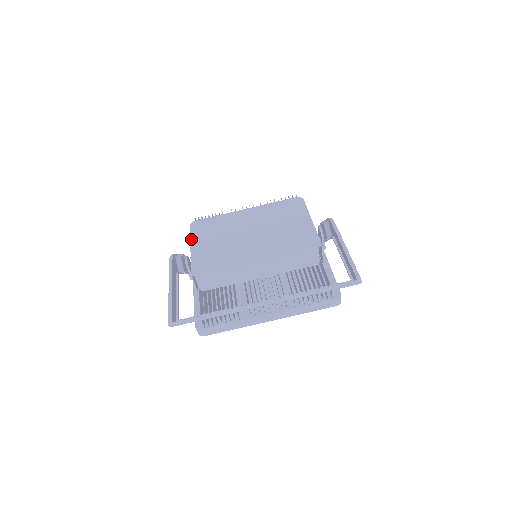
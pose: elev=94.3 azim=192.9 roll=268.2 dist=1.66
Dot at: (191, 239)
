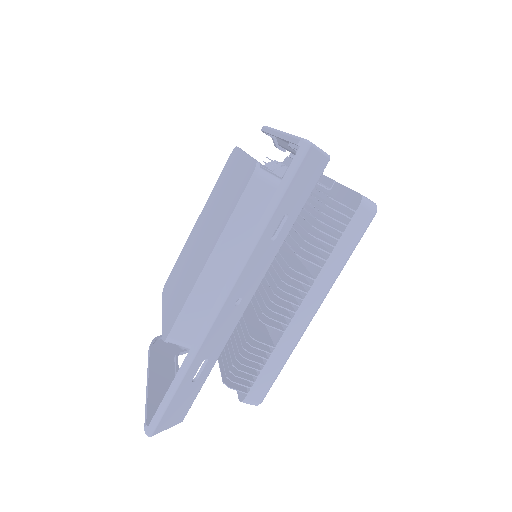
Dot at: (163, 304)
